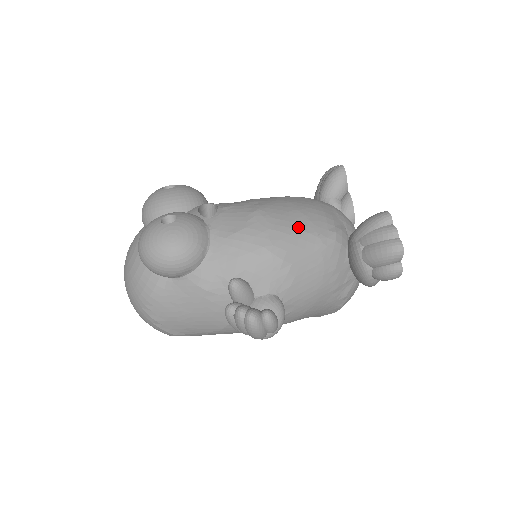
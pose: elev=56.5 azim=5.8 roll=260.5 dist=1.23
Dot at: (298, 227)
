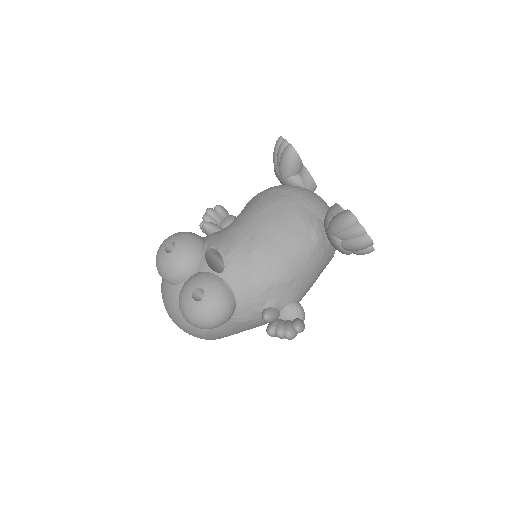
Dot at: (289, 249)
